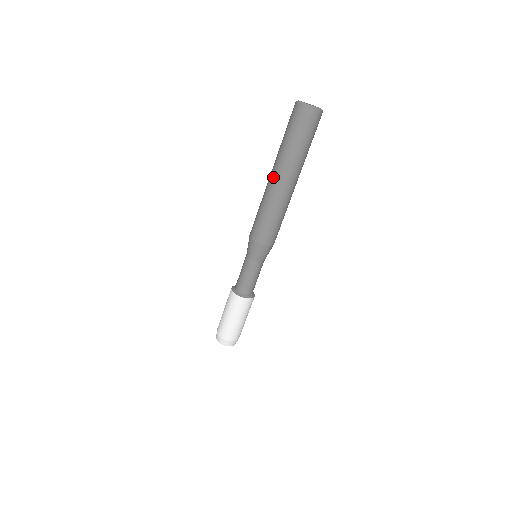
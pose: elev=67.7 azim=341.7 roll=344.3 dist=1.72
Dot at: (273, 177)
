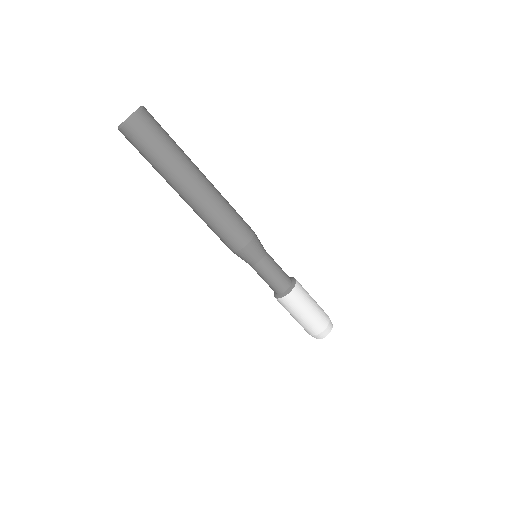
Dot at: (186, 195)
